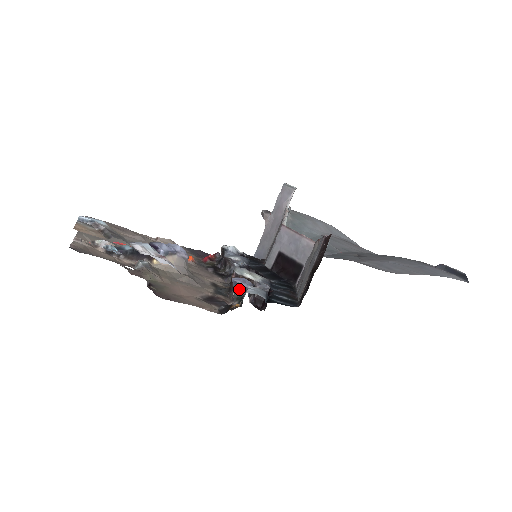
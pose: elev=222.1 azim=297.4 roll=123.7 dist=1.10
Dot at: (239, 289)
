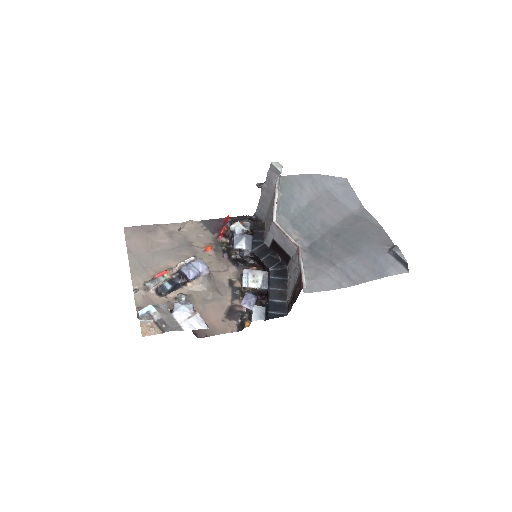
Dot at: (247, 308)
